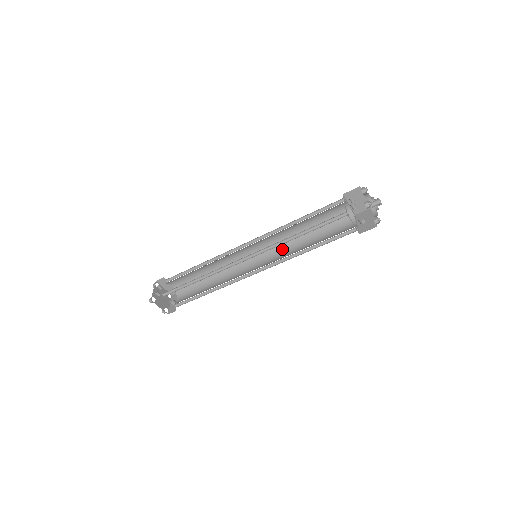
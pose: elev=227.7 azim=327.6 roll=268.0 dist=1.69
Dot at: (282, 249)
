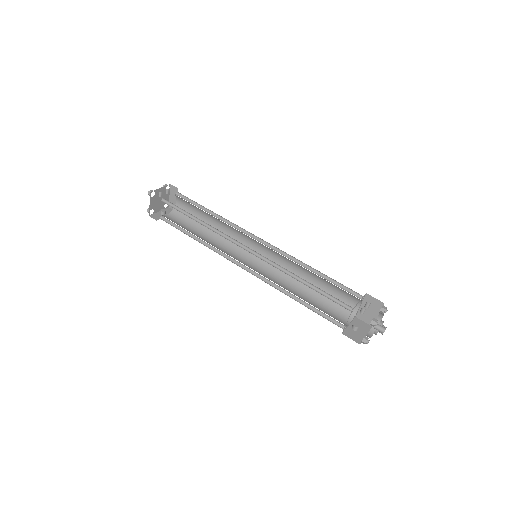
Dot at: (279, 274)
